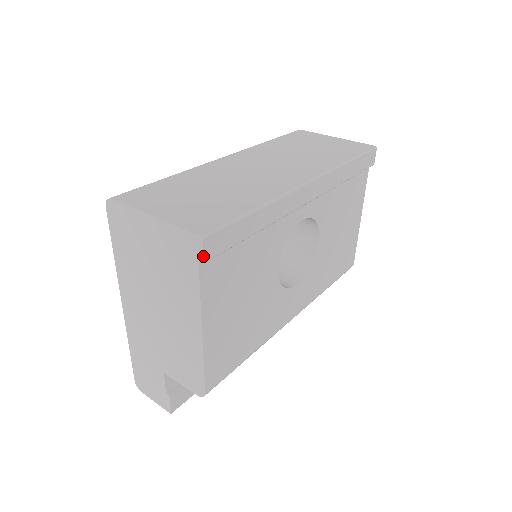
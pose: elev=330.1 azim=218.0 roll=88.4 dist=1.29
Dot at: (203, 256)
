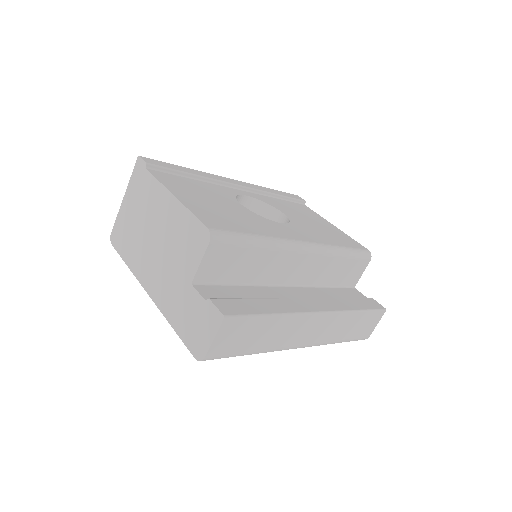
Dot at: (144, 161)
